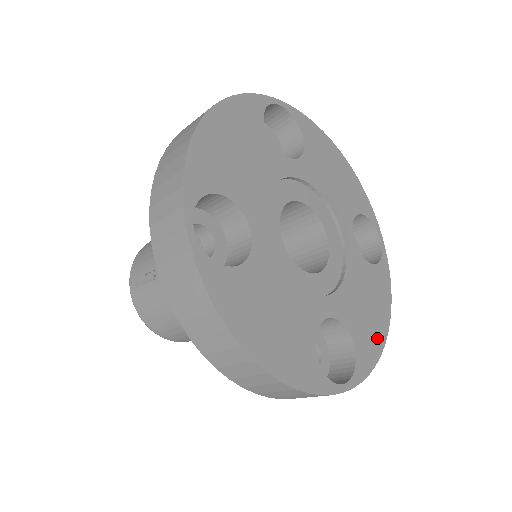
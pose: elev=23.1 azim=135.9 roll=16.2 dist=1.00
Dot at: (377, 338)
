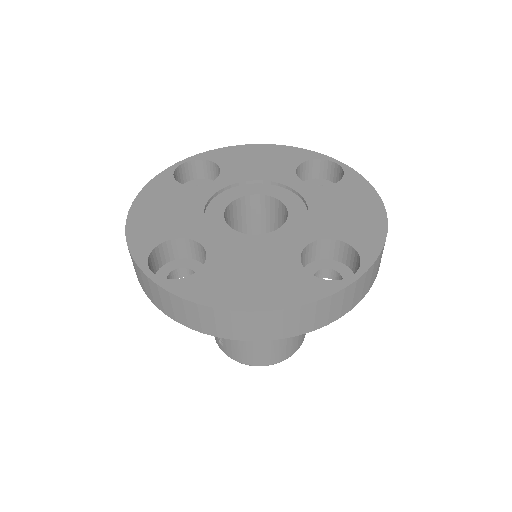
Dot at: (374, 224)
